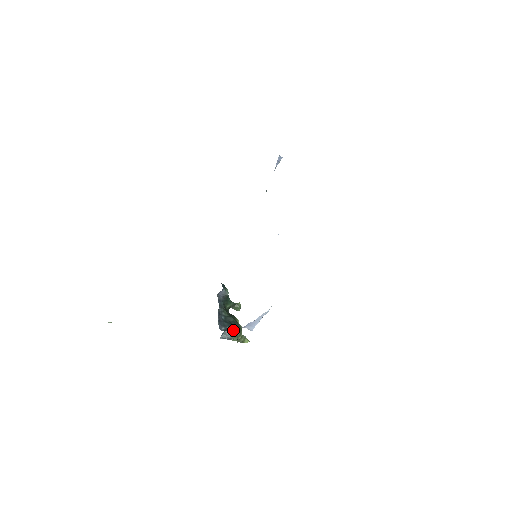
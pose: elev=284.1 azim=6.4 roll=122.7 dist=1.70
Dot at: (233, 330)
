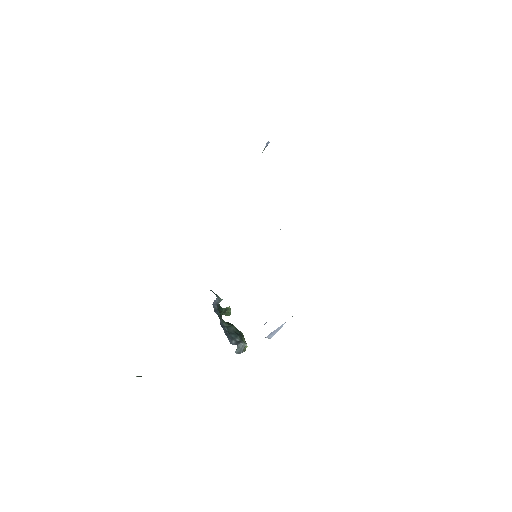
Dot at: (243, 341)
